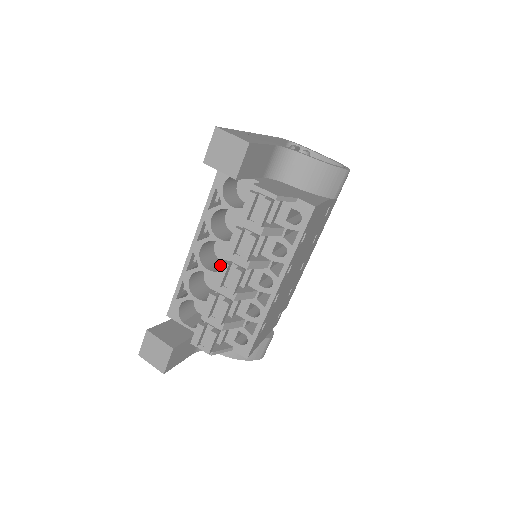
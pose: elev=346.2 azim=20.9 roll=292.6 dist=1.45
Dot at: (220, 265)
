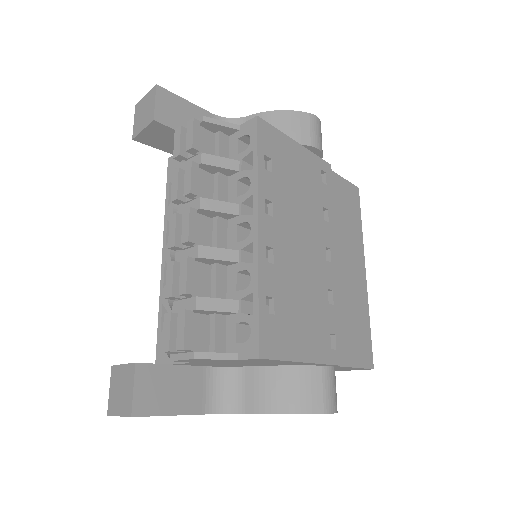
Dot at: (169, 221)
